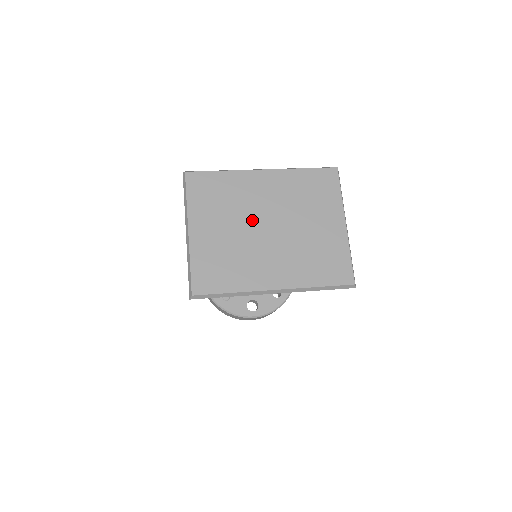
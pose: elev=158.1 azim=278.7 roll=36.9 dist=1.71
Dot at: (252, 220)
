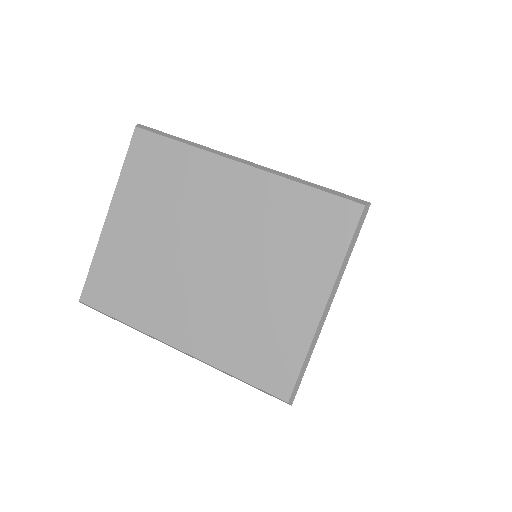
Dot at: (190, 236)
